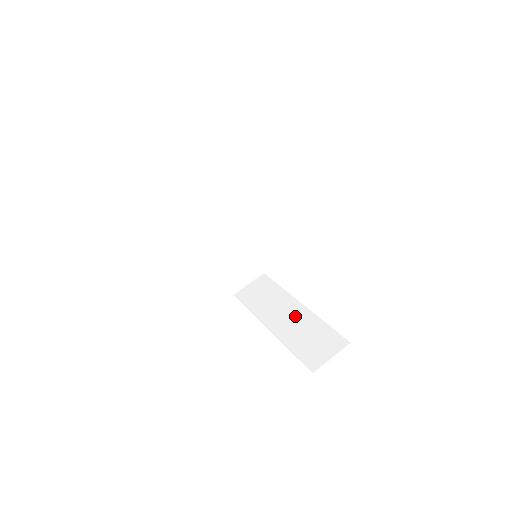
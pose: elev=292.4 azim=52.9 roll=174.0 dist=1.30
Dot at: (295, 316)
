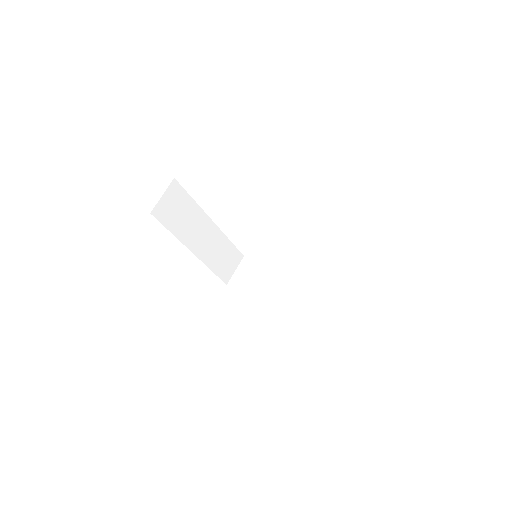
Dot at: (293, 287)
